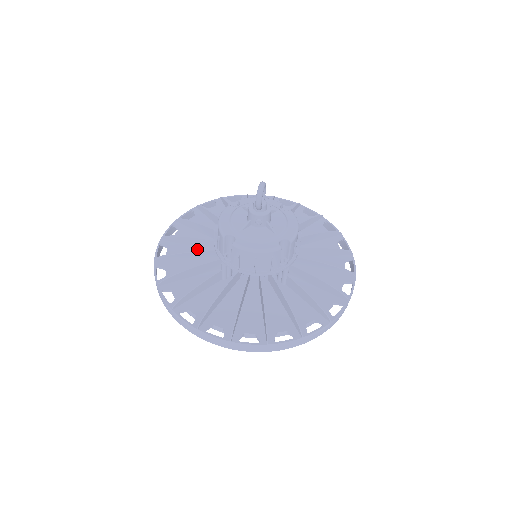
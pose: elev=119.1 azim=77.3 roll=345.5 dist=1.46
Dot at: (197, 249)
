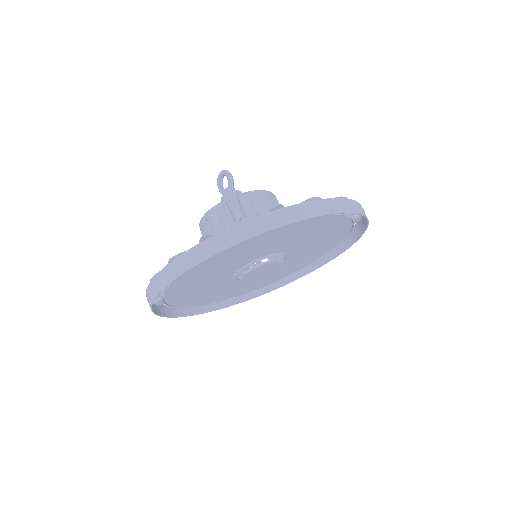
Dot at: occluded
